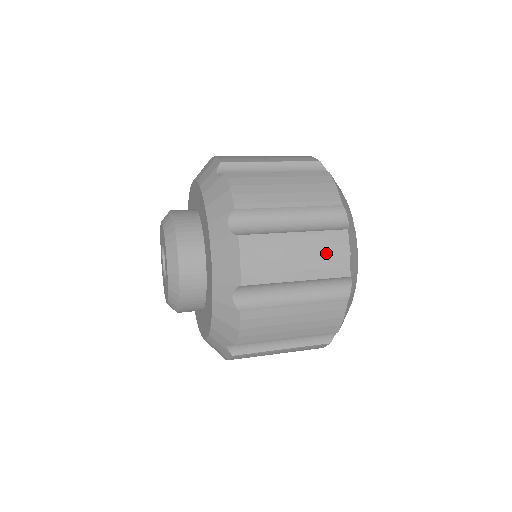
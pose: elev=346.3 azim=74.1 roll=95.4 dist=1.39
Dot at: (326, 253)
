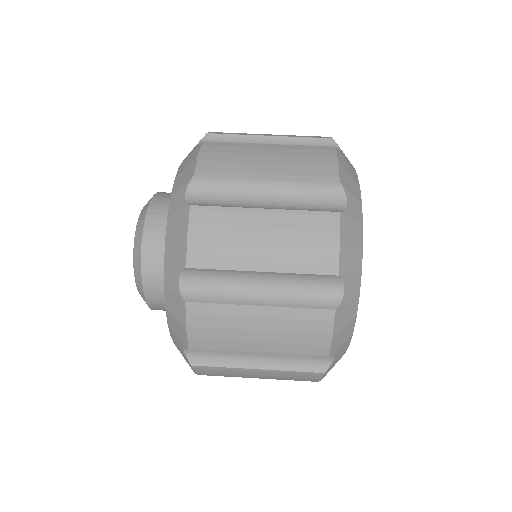
Dot at: (304, 239)
